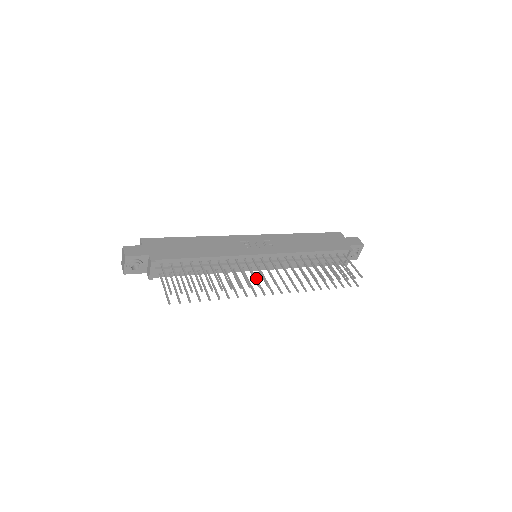
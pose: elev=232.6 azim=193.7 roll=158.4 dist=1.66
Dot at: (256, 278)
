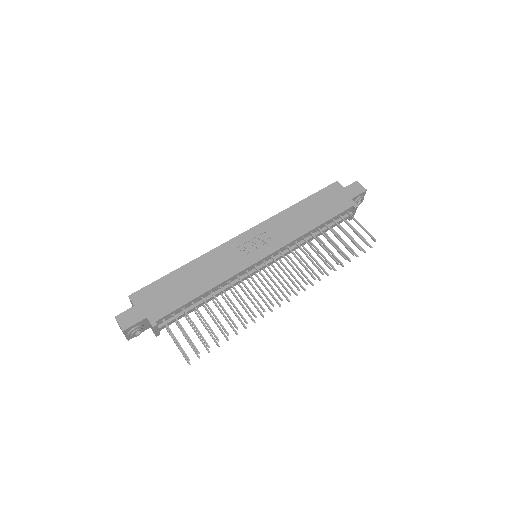
Dot at: (265, 286)
